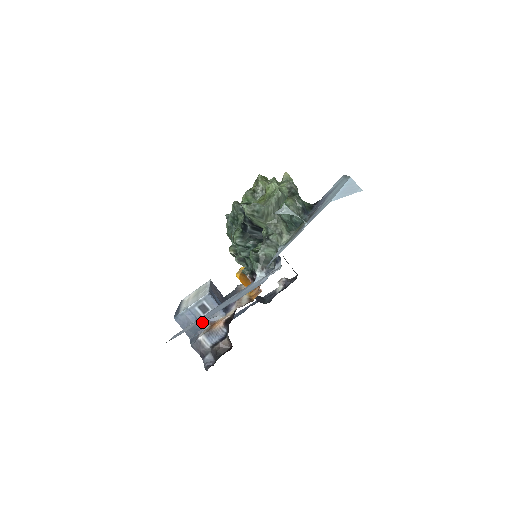
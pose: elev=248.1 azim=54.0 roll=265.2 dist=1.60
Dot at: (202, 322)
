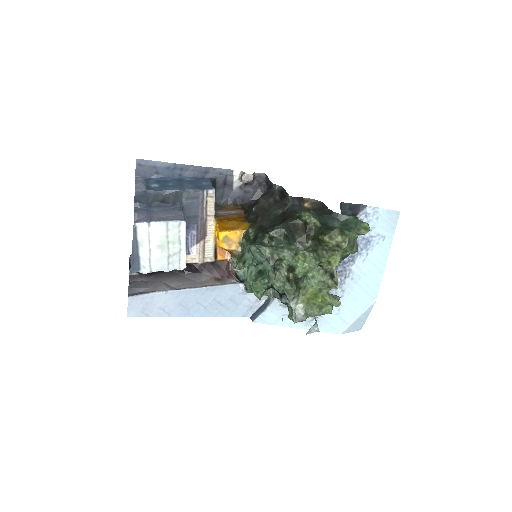
Dot at: occluded
